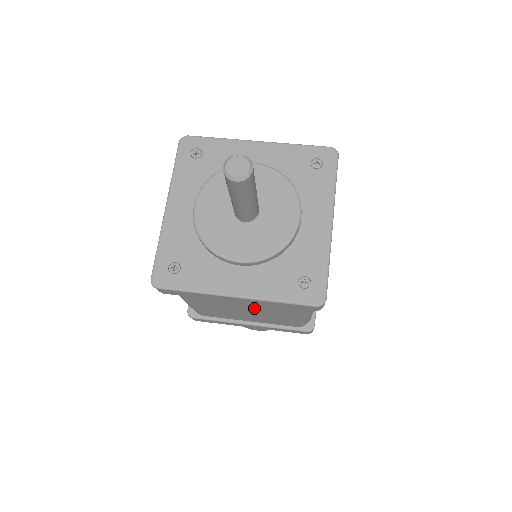
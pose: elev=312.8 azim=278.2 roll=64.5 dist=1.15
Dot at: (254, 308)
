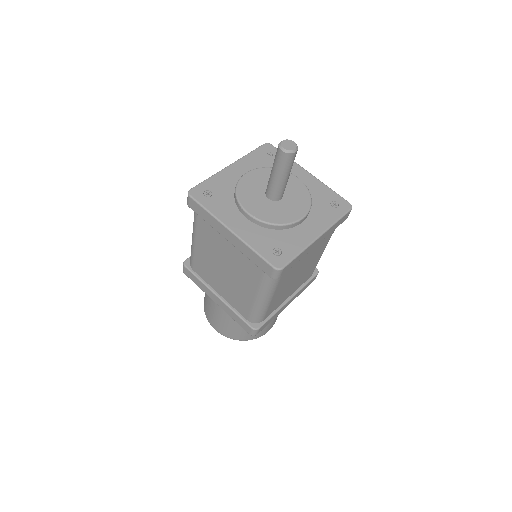
Dot at: (308, 260)
